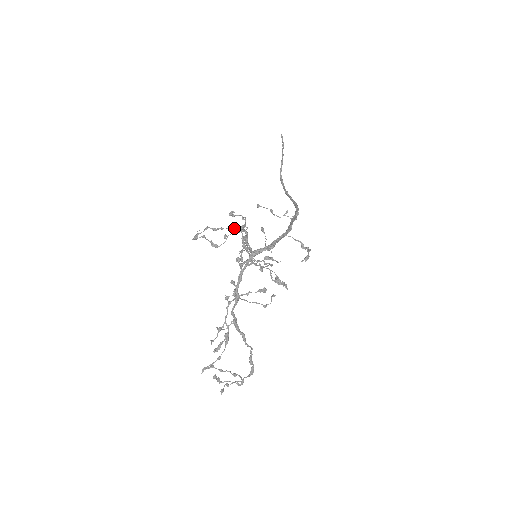
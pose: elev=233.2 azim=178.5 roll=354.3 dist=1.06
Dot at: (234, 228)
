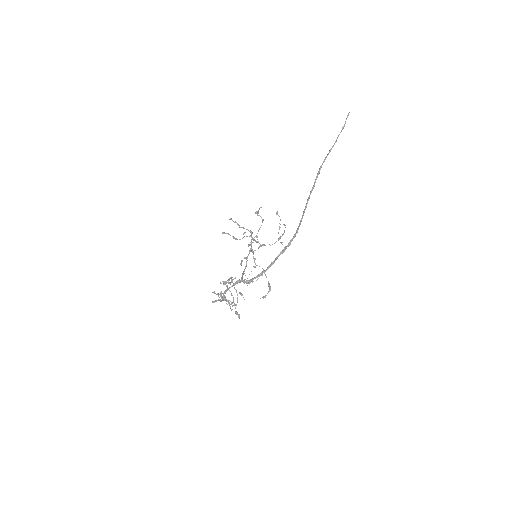
Dot at: (250, 232)
